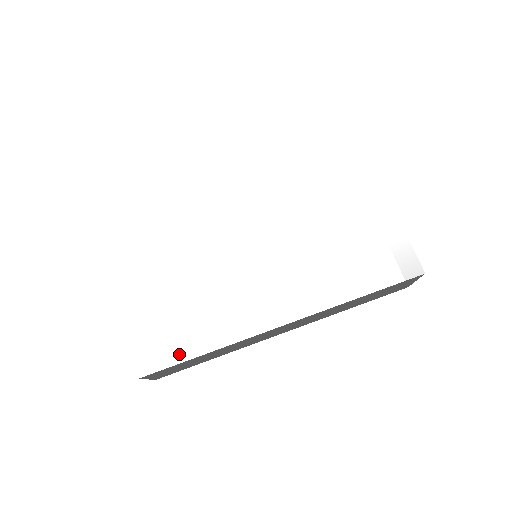
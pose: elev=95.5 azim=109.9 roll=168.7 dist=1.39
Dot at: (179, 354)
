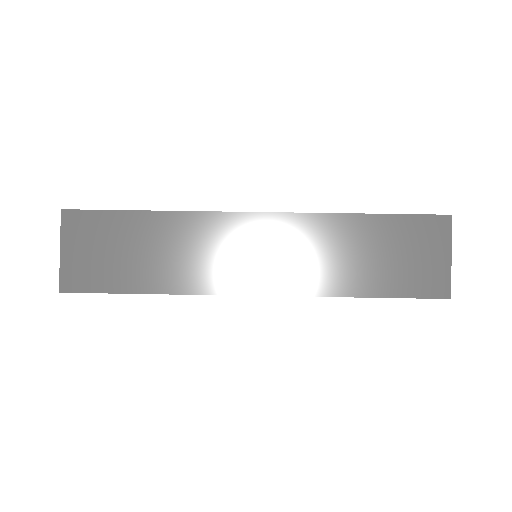
Dot at: occluded
